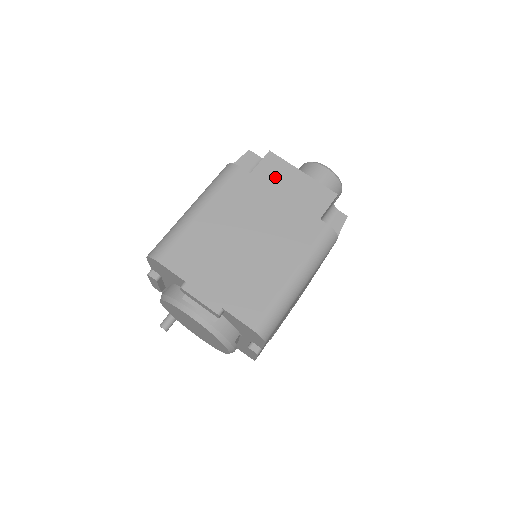
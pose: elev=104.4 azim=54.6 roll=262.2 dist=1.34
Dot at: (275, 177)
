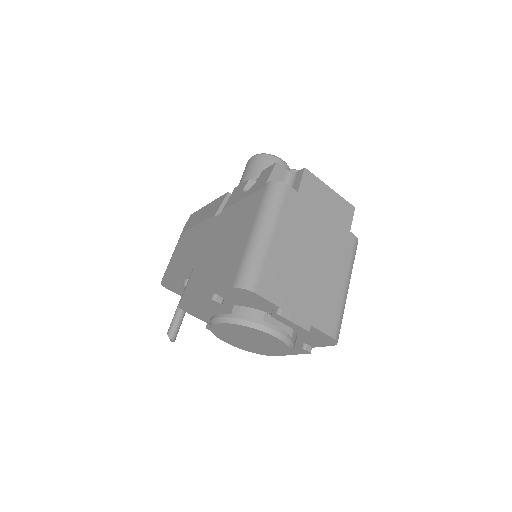
Dot at: (315, 194)
